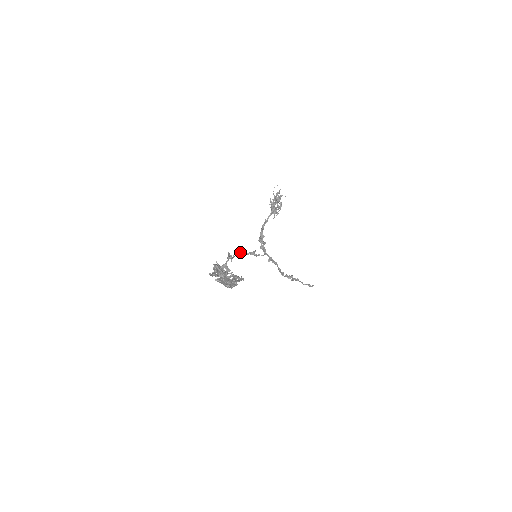
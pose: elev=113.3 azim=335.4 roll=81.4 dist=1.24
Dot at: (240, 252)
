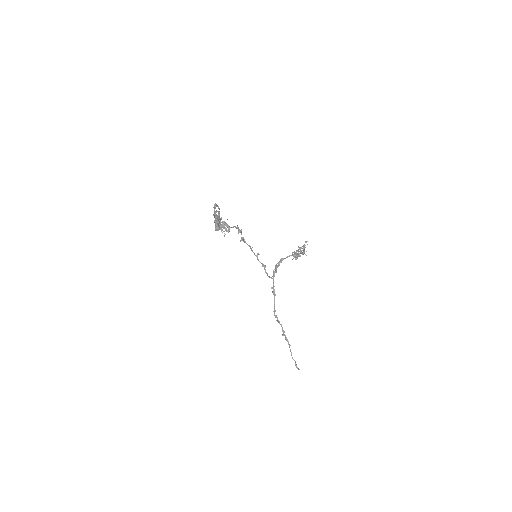
Dot at: (257, 254)
